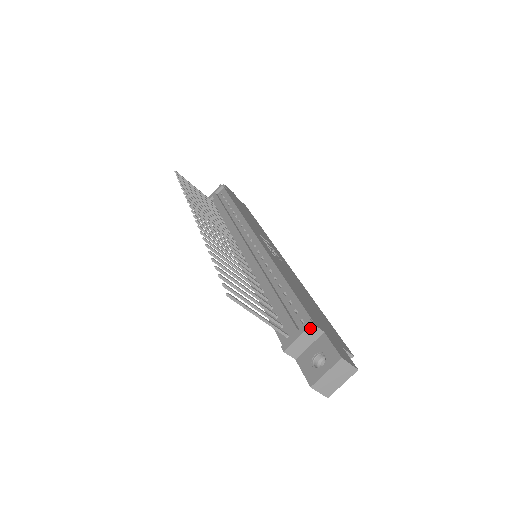
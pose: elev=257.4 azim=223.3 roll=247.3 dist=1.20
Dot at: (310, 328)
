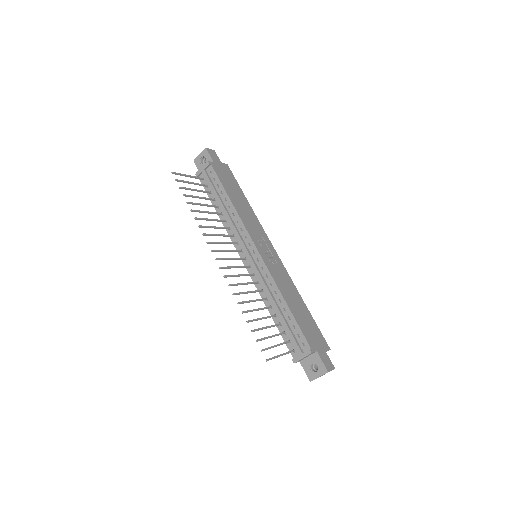
Dot at: (310, 354)
